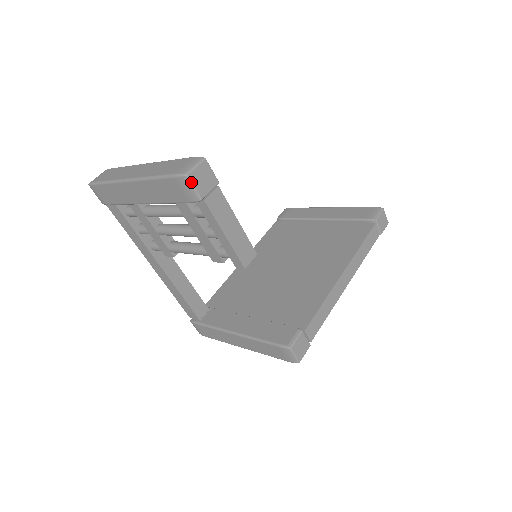
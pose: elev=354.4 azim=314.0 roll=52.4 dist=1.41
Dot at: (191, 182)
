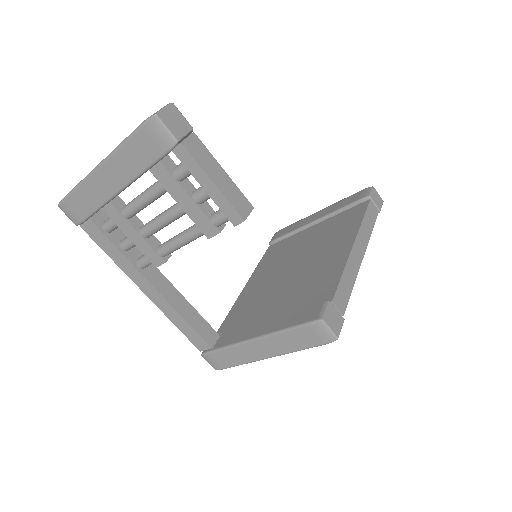
Dot at: (162, 122)
